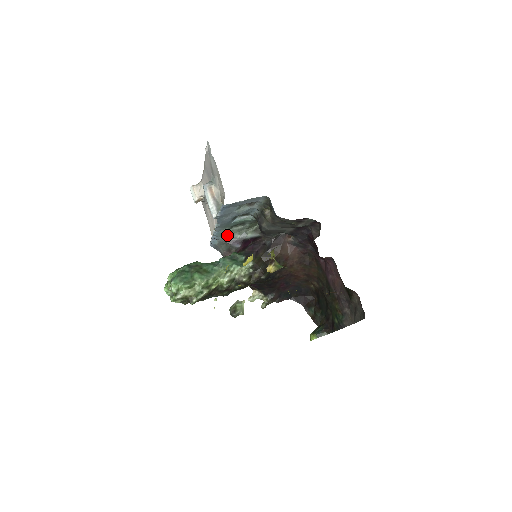
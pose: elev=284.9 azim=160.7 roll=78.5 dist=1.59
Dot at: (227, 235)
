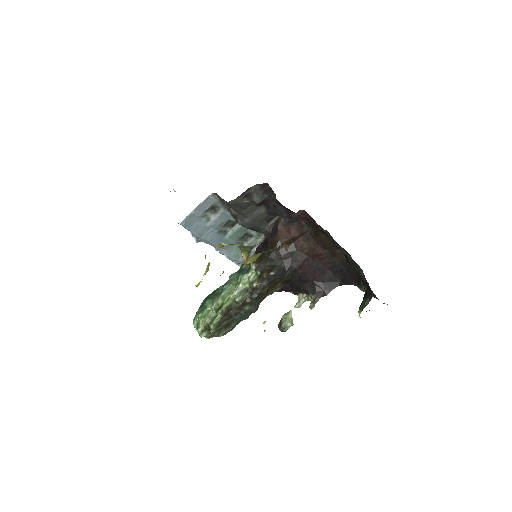
Dot at: occluded
